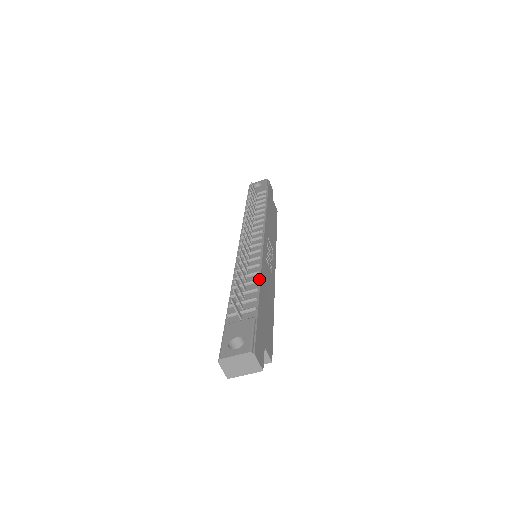
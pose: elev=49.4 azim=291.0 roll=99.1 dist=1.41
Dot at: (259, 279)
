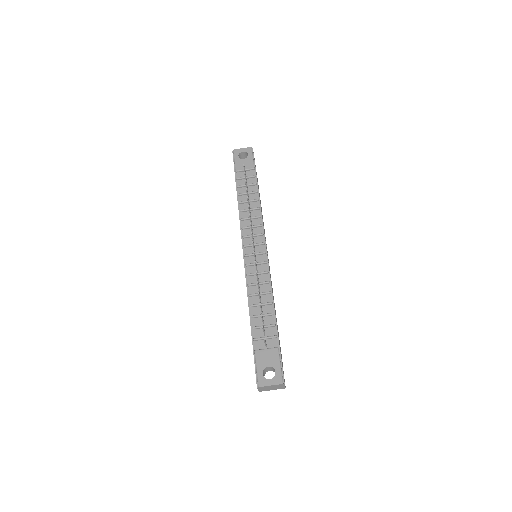
Dot at: (272, 301)
